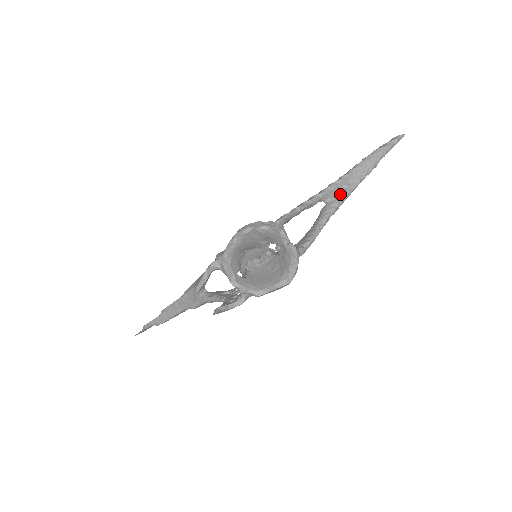
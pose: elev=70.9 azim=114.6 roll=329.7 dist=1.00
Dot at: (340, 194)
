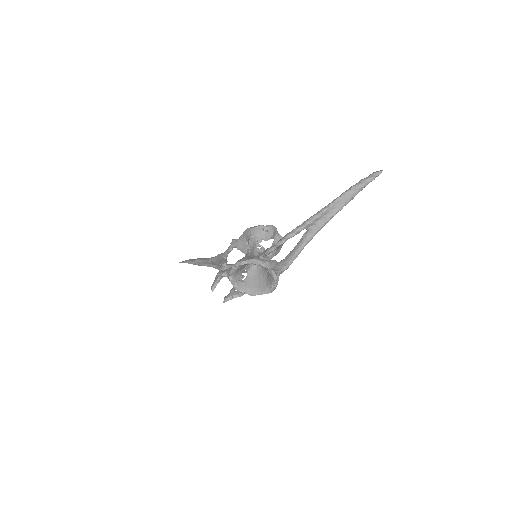
Dot at: (319, 224)
